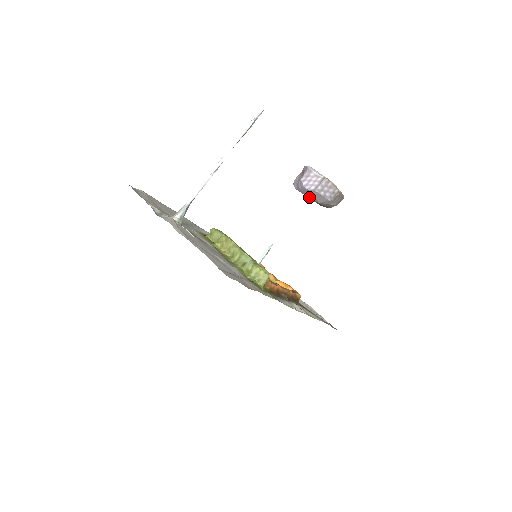
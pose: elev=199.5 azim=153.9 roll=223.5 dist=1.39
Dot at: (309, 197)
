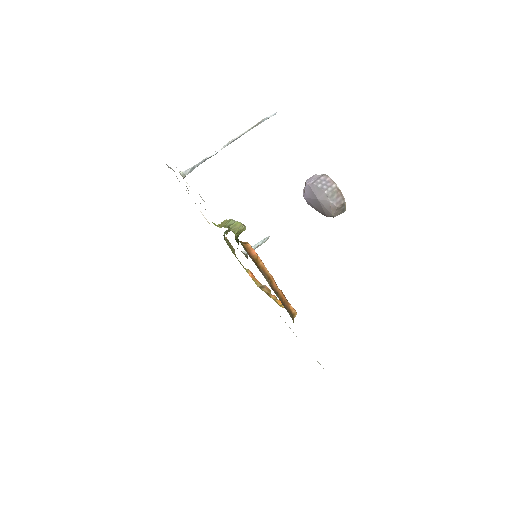
Dot at: (312, 199)
